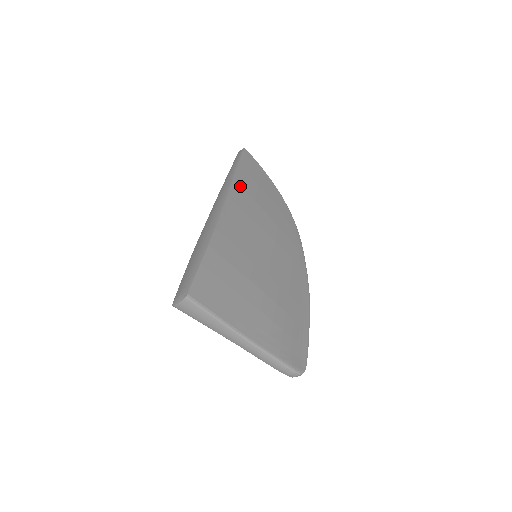
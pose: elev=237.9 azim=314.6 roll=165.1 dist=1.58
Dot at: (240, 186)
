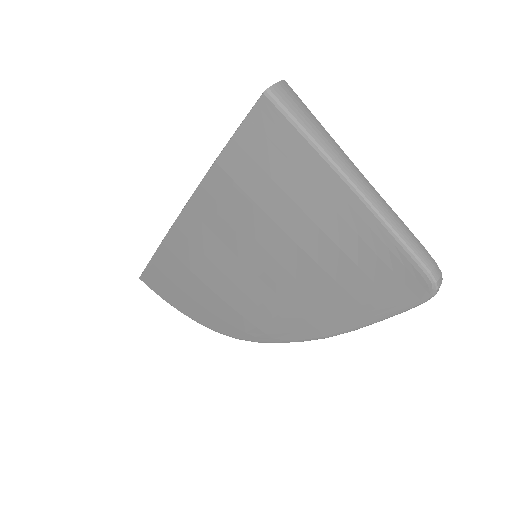
Dot at: occluded
